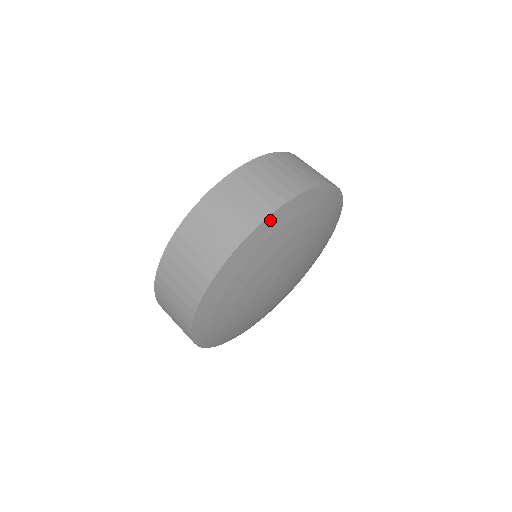
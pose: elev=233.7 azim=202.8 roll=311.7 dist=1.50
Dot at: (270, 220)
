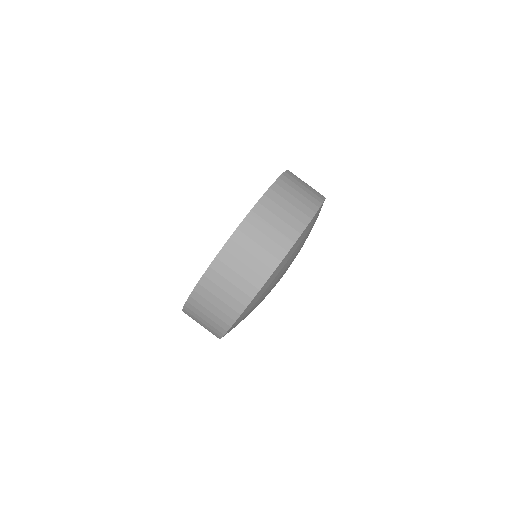
Dot at: (244, 311)
